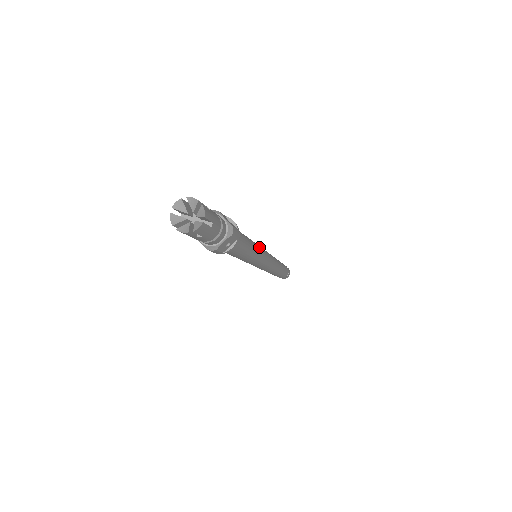
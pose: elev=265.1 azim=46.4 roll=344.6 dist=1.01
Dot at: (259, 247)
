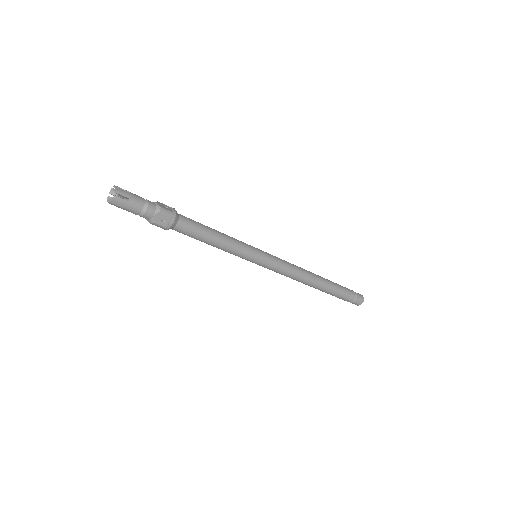
Dot at: (244, 244)
